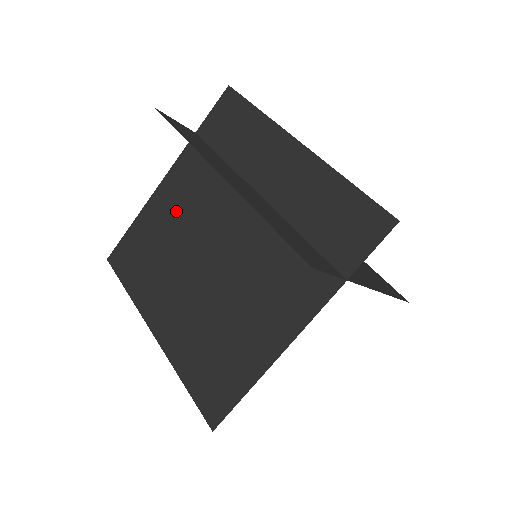
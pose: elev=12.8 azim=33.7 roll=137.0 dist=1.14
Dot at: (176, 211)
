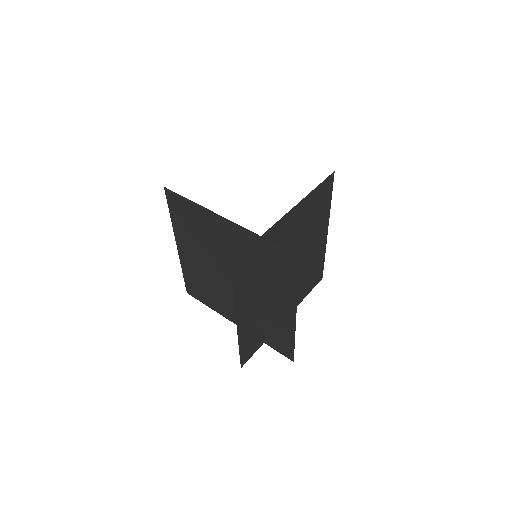
Dot at: (220, 239)
